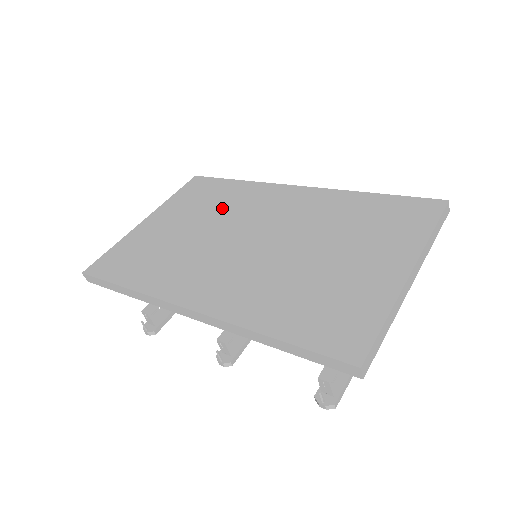
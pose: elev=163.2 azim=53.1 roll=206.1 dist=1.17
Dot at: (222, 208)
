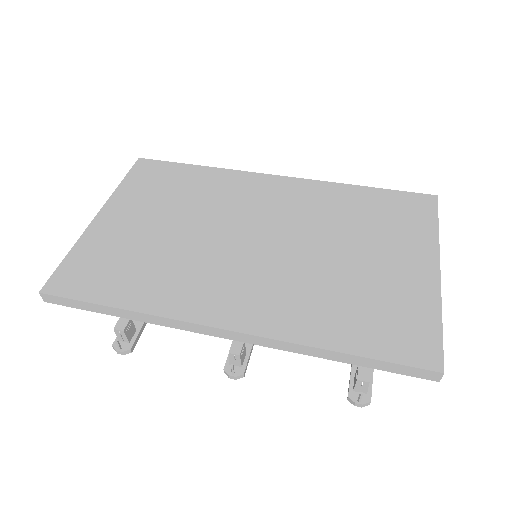
Dot at: (199, 201)
